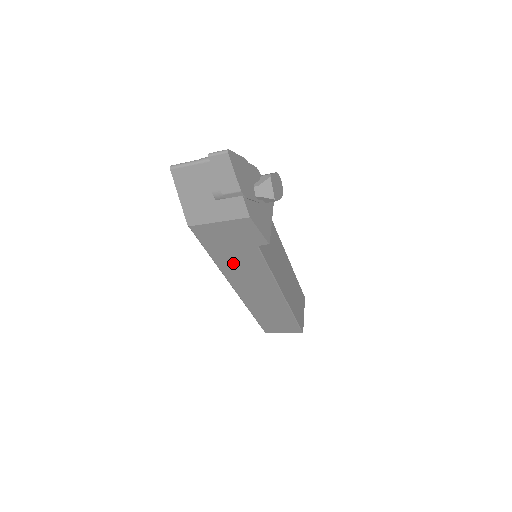
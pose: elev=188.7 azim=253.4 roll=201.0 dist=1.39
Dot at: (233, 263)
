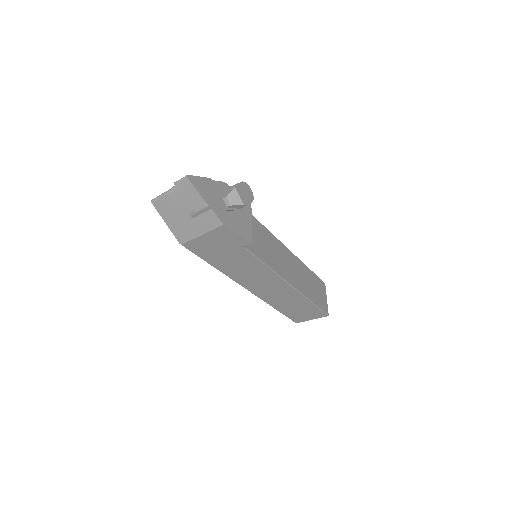
Dot at: (233, 266)
